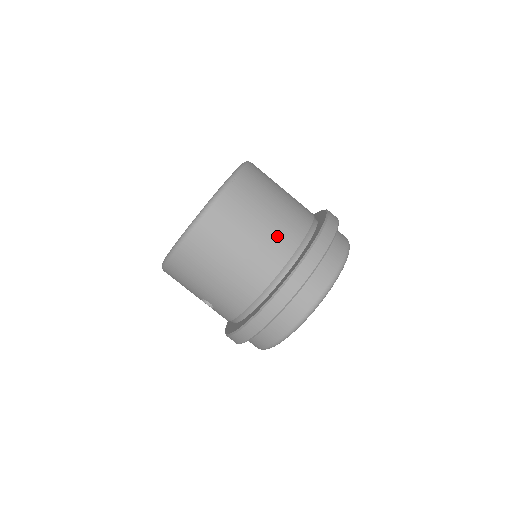
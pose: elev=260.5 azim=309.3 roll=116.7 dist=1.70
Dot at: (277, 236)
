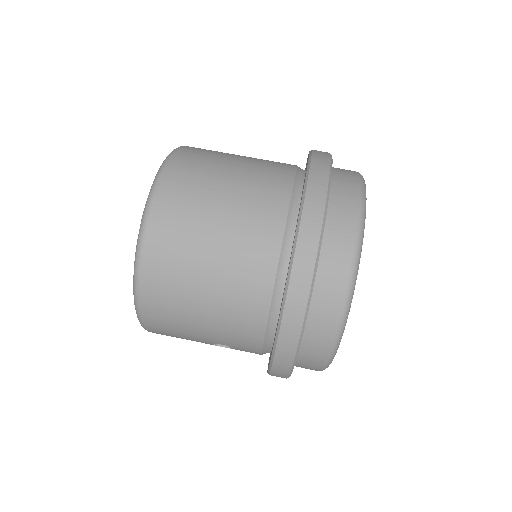
Dot at: (251, 215)
